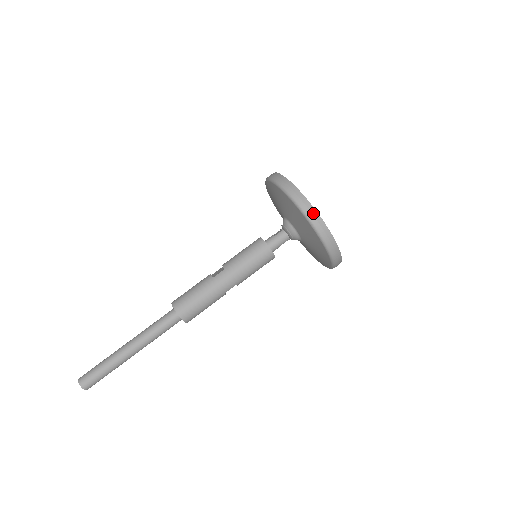
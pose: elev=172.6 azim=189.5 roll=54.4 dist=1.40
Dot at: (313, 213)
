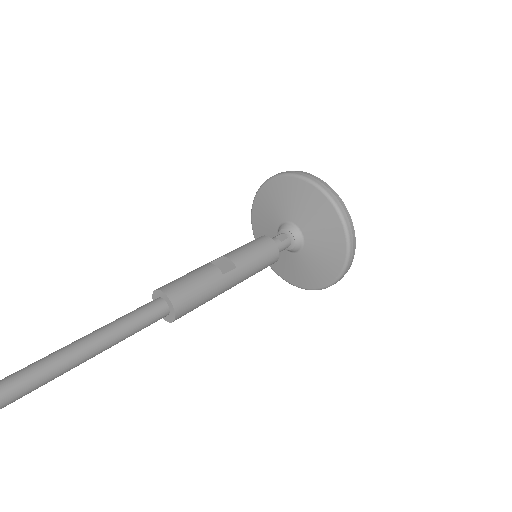
Dot at: (353, 253)
